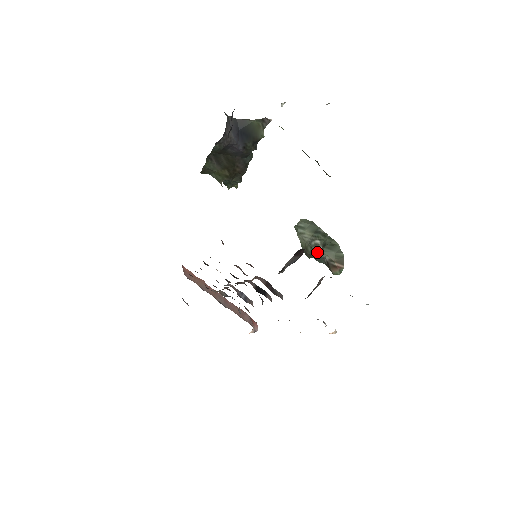
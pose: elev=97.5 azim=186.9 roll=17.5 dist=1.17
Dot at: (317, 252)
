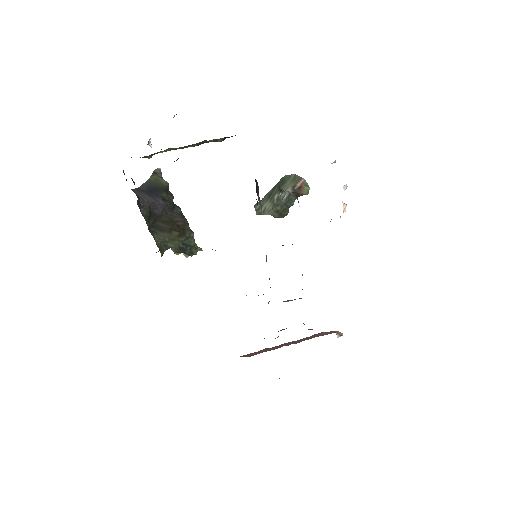
Dot at: (282, 199)
